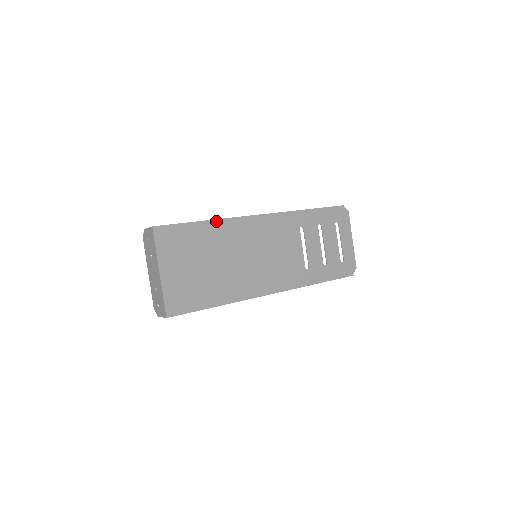
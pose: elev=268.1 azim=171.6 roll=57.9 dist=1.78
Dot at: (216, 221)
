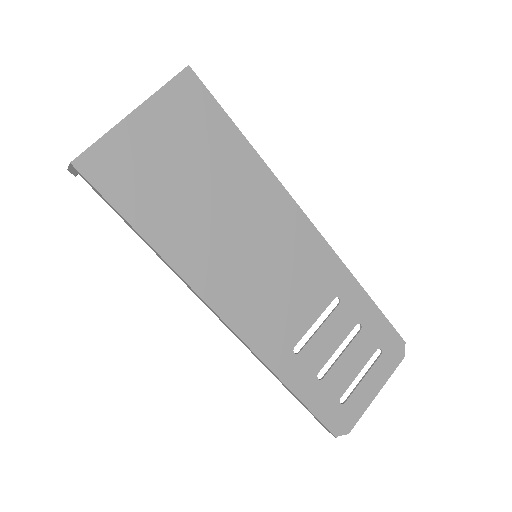
Dot at: (259, 159)
